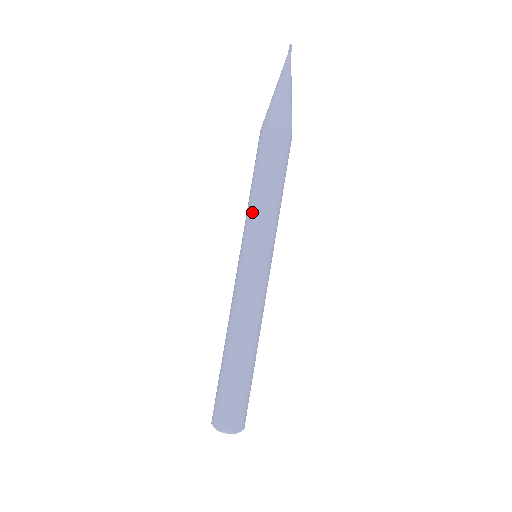
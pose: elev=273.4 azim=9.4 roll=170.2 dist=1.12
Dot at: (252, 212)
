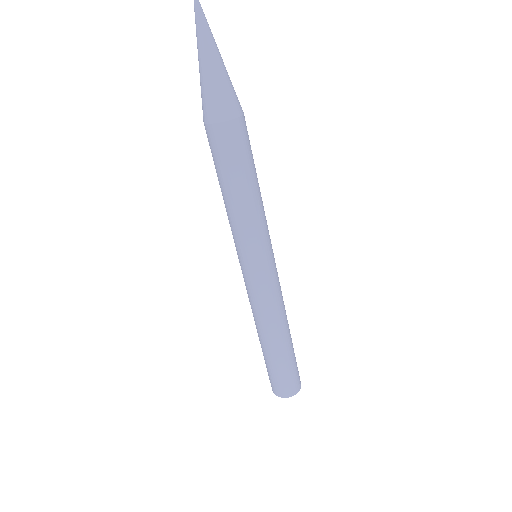
Dot at: (247, 224)
